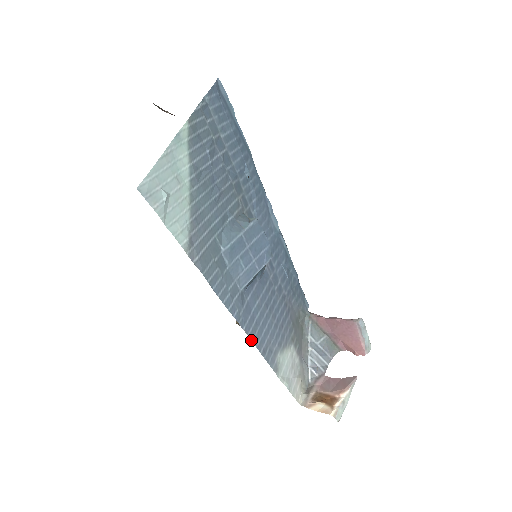
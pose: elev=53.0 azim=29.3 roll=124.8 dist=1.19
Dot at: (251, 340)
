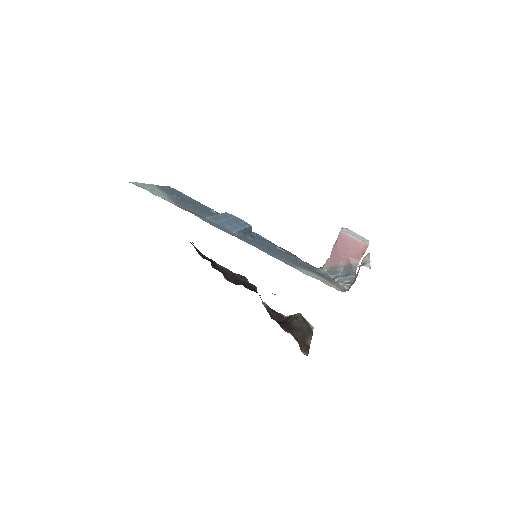
Dot at: occluded
